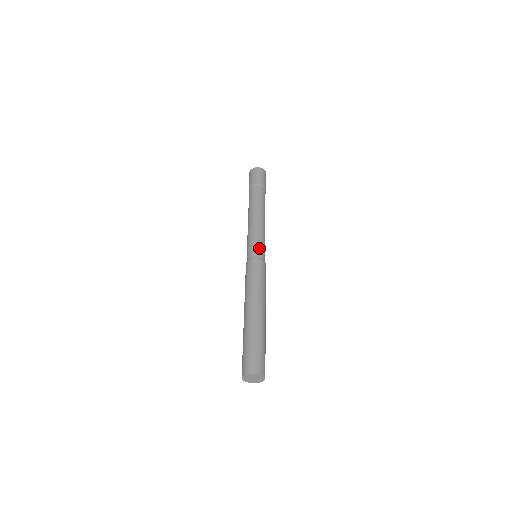
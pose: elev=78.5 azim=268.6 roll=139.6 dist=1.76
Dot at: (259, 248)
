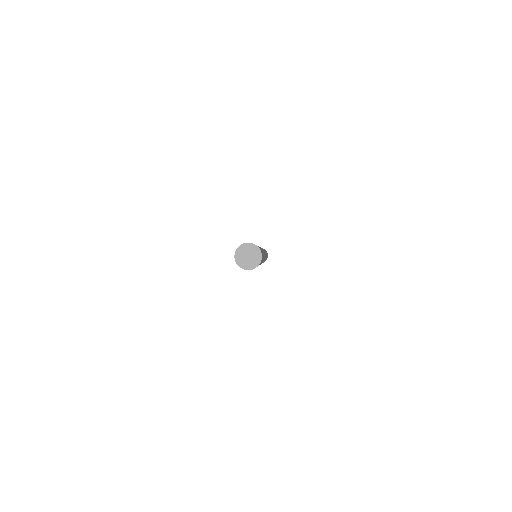
Dot at: occluded
